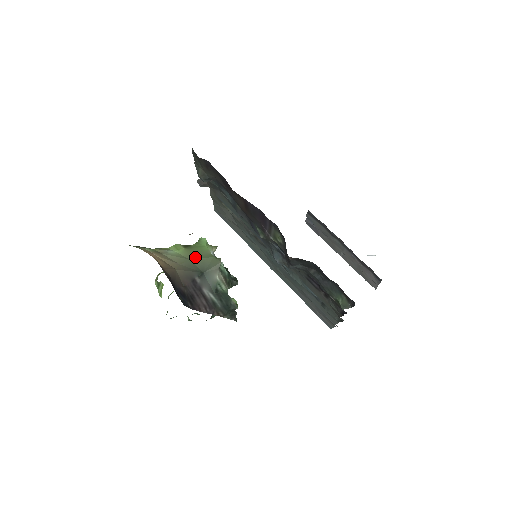
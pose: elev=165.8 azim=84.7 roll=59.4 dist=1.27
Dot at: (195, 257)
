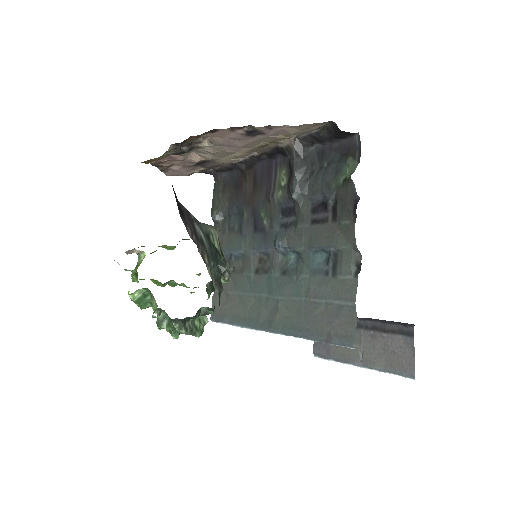
Dot at: occluded
